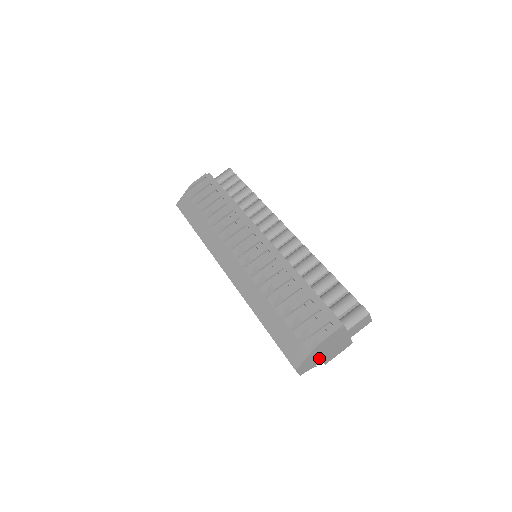
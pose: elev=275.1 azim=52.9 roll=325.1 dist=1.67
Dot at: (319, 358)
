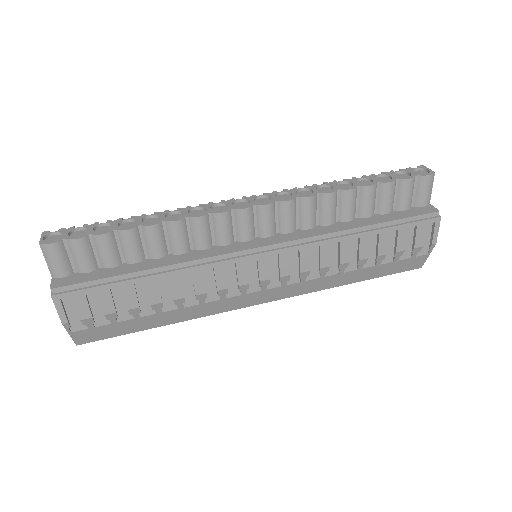
Dot at: occluded
